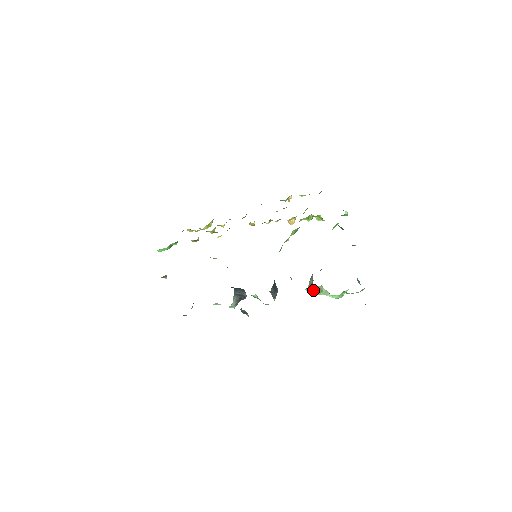
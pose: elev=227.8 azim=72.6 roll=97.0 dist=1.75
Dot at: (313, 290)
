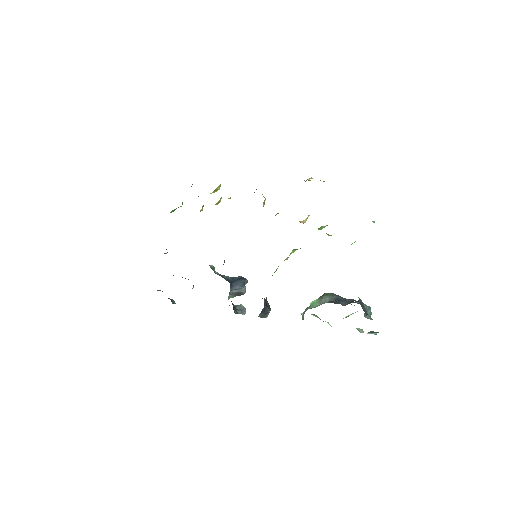
Dot at: (311, 314)
